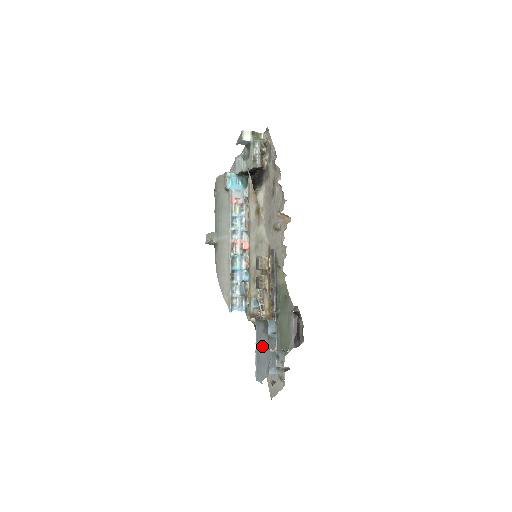
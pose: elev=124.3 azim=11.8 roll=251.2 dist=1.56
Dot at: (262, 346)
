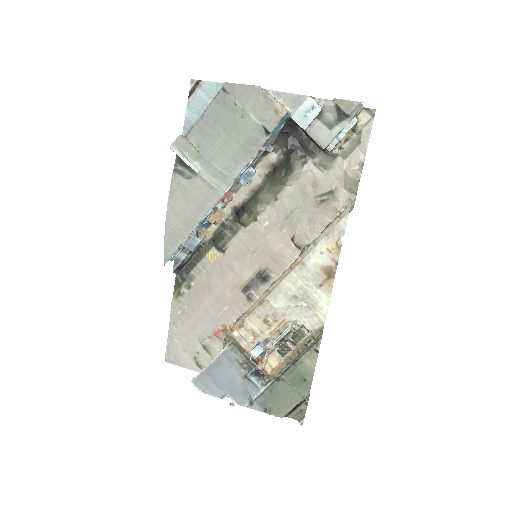
Dot at: (227, 371)
